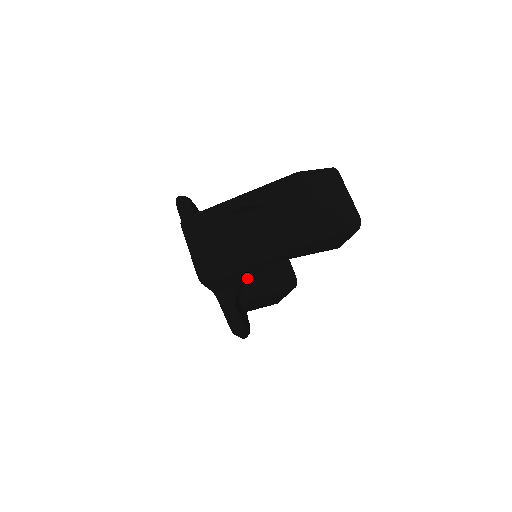
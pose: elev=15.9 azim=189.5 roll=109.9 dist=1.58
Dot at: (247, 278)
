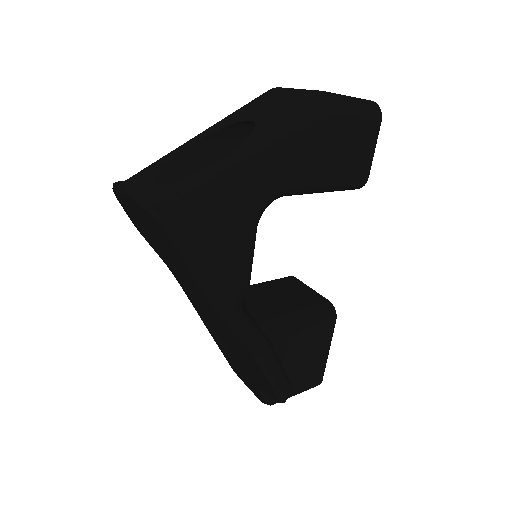
Dot at: (247, 239)
